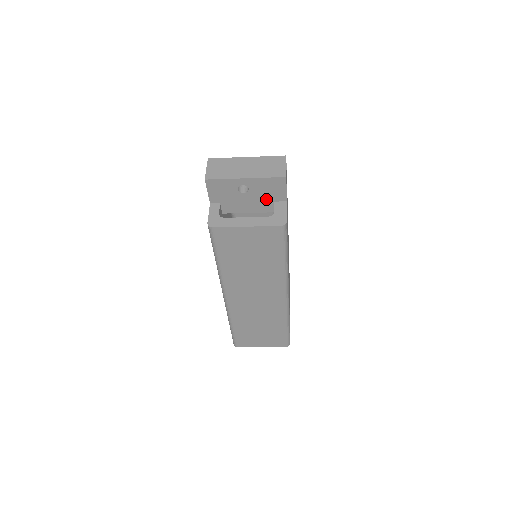
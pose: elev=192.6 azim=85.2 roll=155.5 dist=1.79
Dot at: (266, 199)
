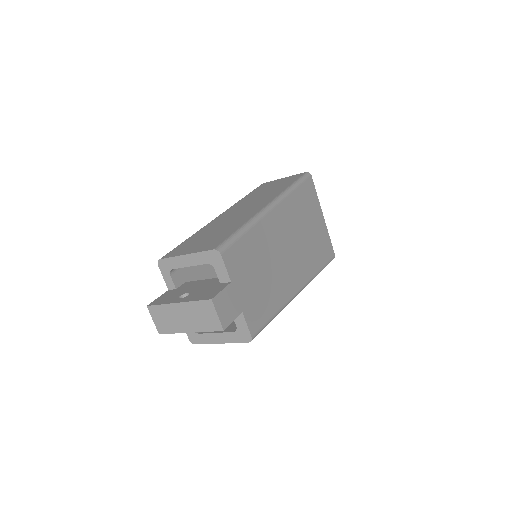
Dot at: occluded
